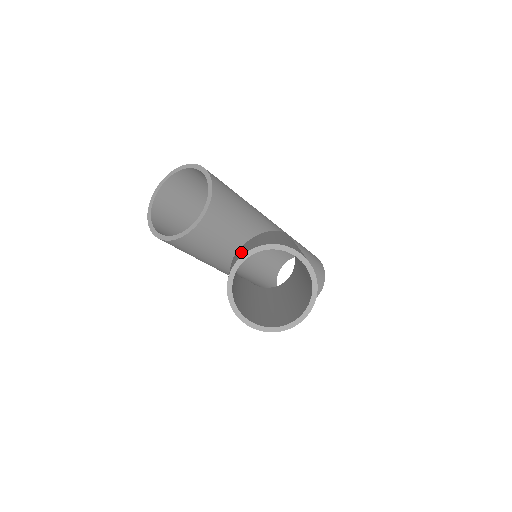
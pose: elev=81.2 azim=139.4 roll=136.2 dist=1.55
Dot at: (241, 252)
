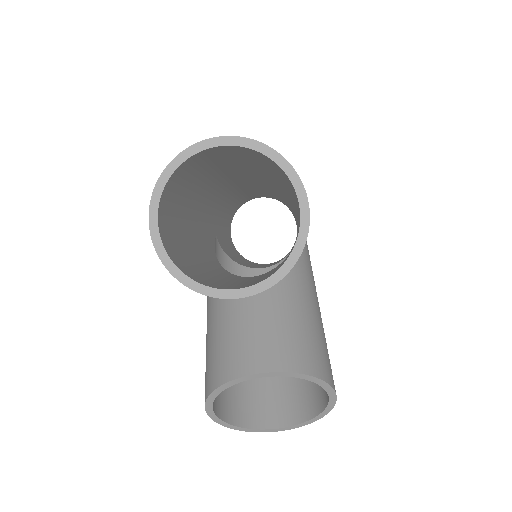
Dot at: (265, 339)
